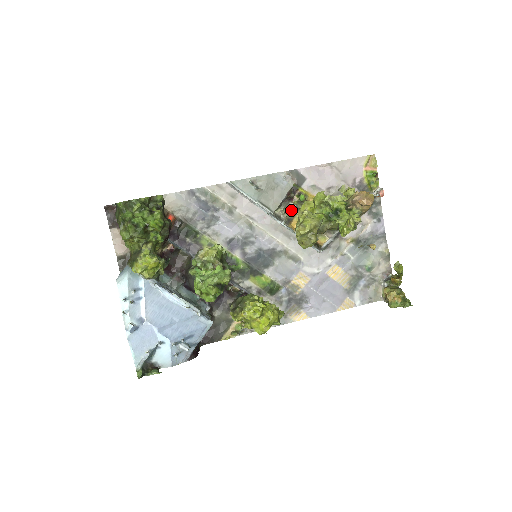
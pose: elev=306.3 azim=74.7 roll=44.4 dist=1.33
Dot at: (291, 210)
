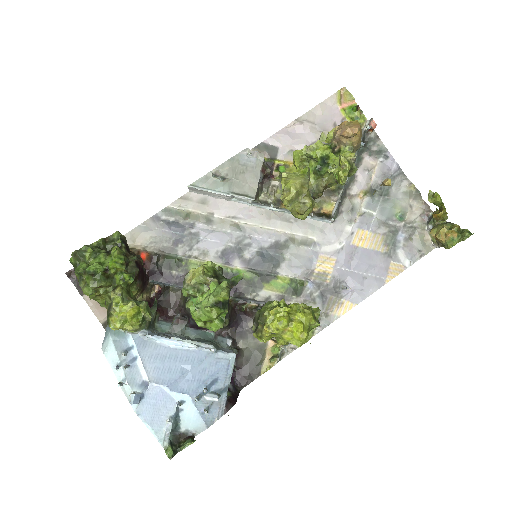
Dot at: (276, 189)
